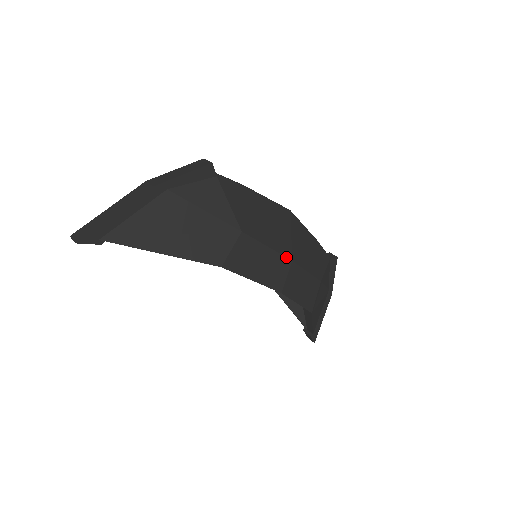
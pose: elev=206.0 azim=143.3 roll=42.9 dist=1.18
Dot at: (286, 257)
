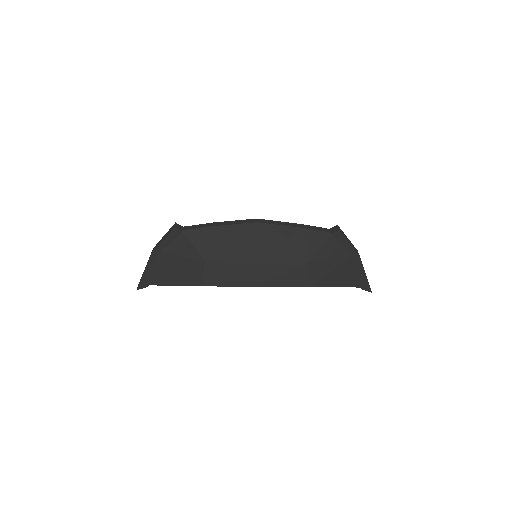
Dot at: (250, 263)
